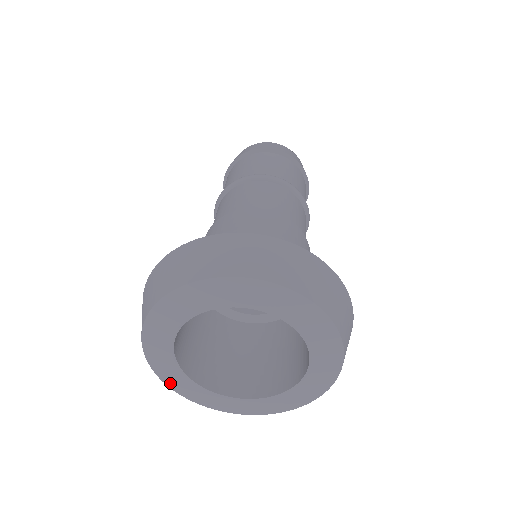
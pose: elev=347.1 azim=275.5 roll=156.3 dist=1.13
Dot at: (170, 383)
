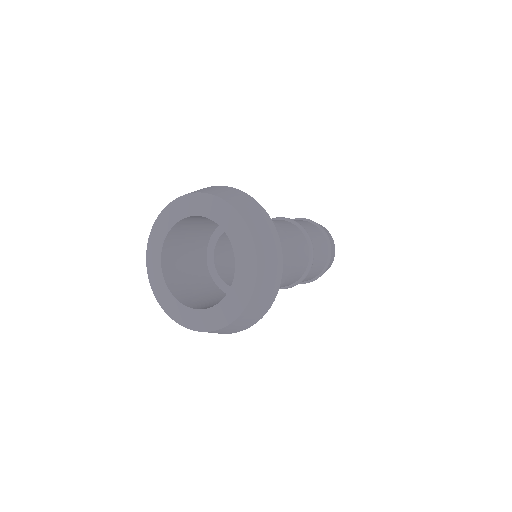
Dot at: (155, 291)
